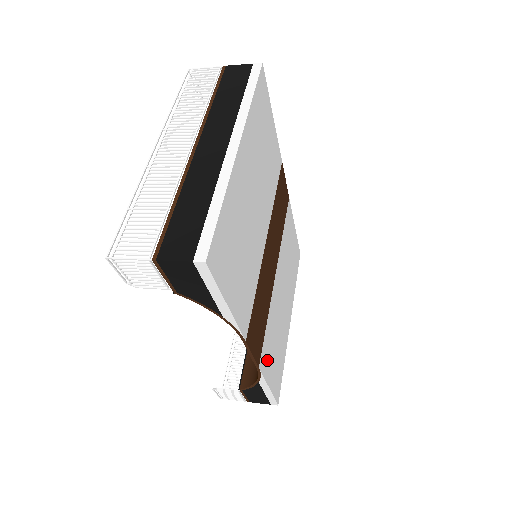
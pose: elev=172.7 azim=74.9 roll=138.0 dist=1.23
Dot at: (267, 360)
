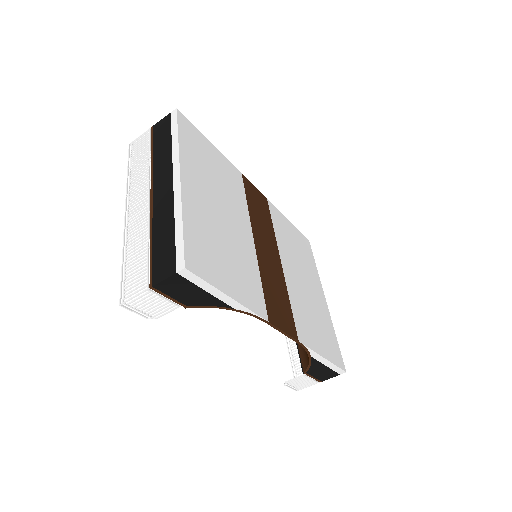
Dot at: (308, 335)
